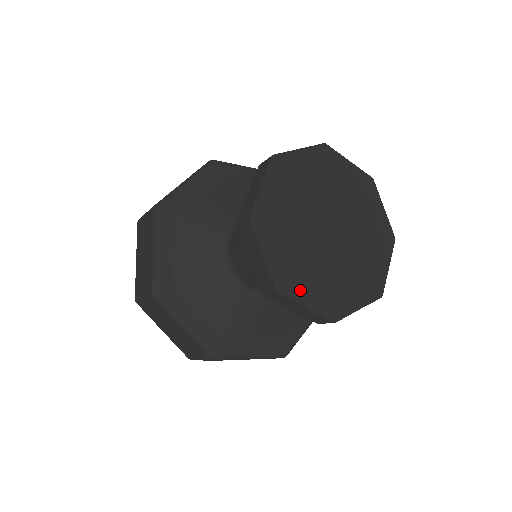
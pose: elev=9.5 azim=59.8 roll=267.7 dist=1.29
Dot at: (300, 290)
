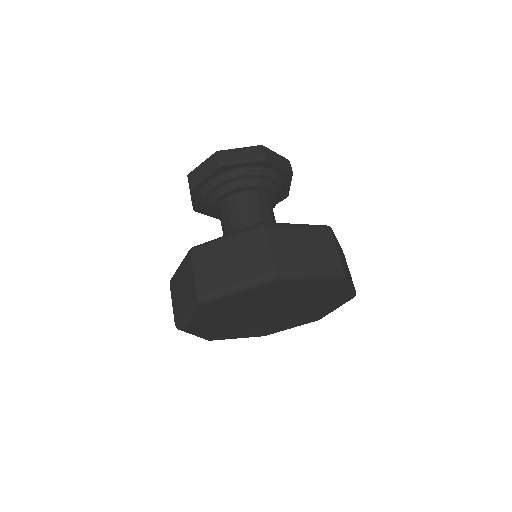
Dot at: occluded
